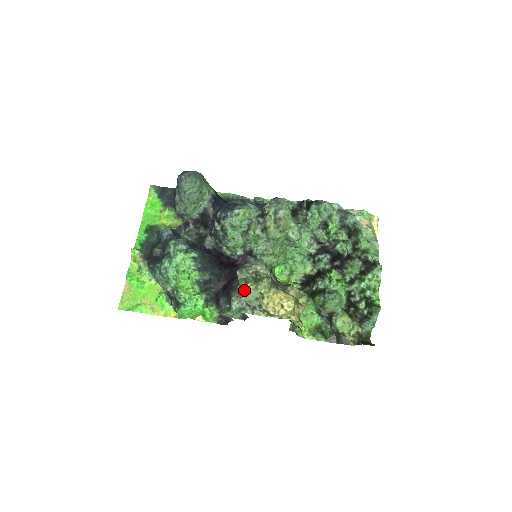
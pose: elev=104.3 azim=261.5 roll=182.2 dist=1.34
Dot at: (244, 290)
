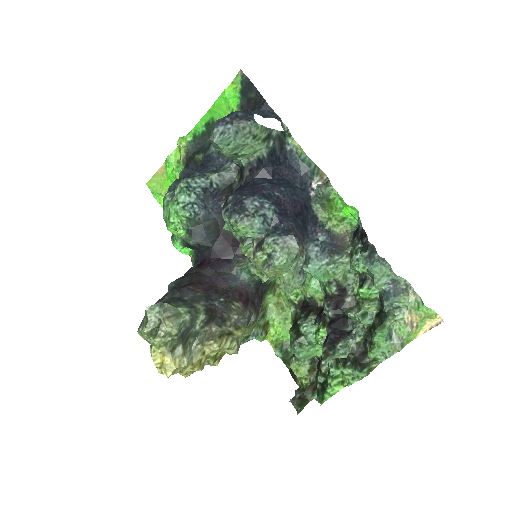
Dot at: (140, 328)
